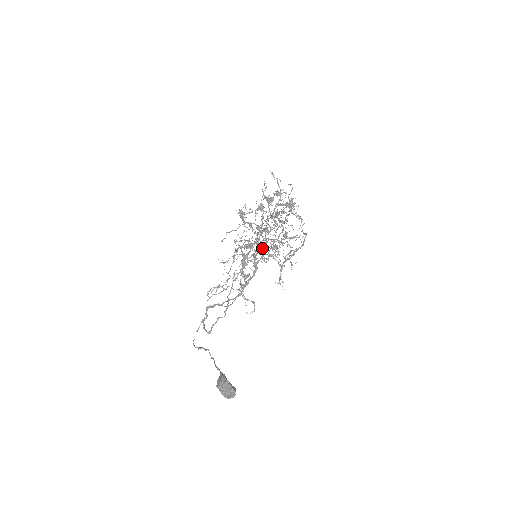
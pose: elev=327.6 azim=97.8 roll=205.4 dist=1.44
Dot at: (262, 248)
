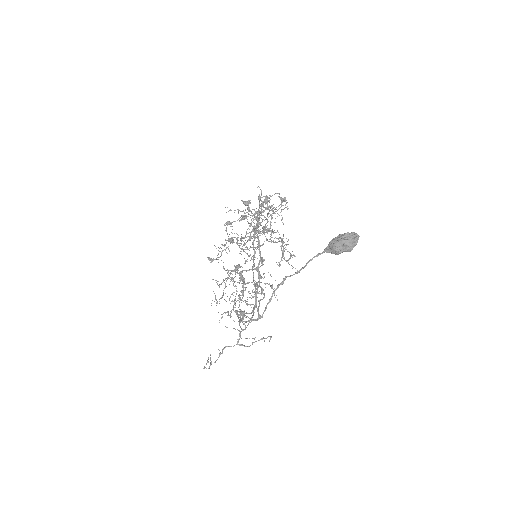
Dot at: (259, 245)
